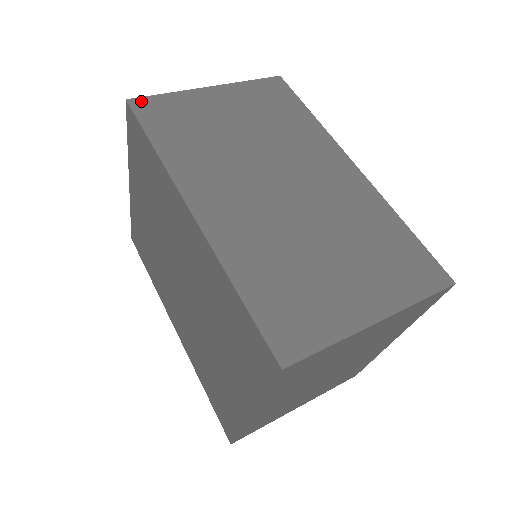
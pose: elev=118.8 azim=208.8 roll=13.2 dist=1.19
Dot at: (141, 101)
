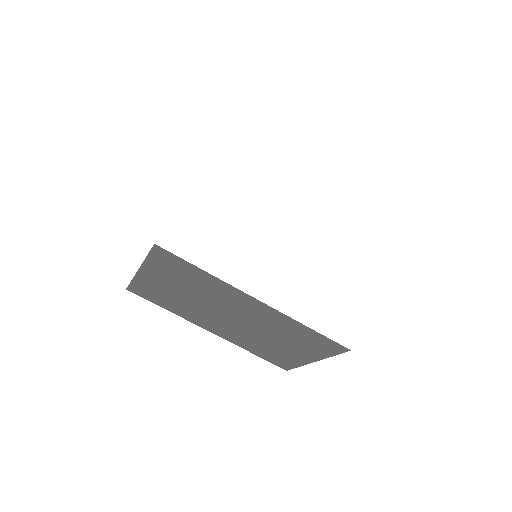
Dot at: (131, 289)
